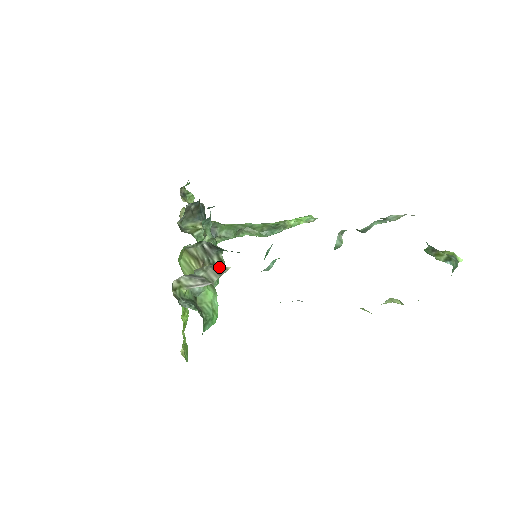
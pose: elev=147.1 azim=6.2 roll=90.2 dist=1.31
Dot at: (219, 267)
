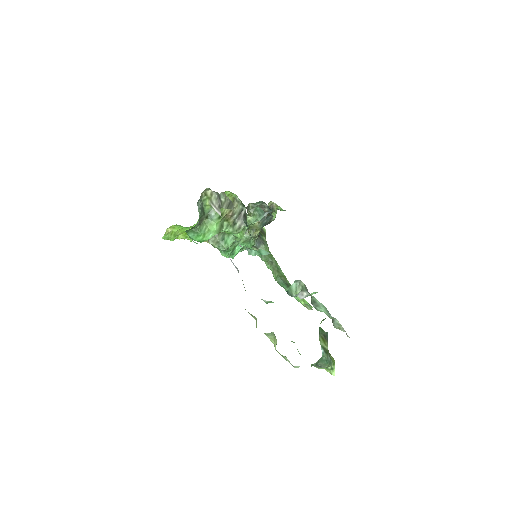
Dot at: (232, 205)
